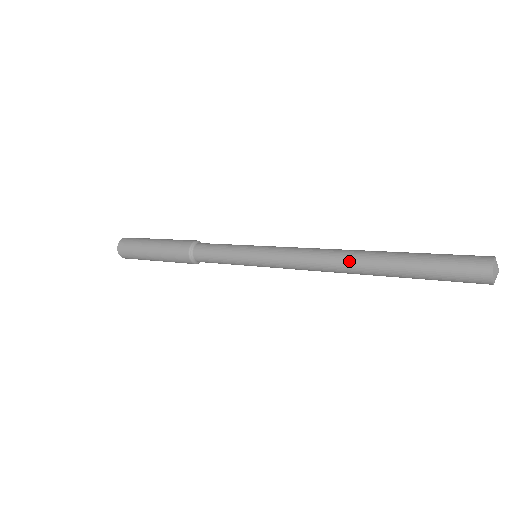
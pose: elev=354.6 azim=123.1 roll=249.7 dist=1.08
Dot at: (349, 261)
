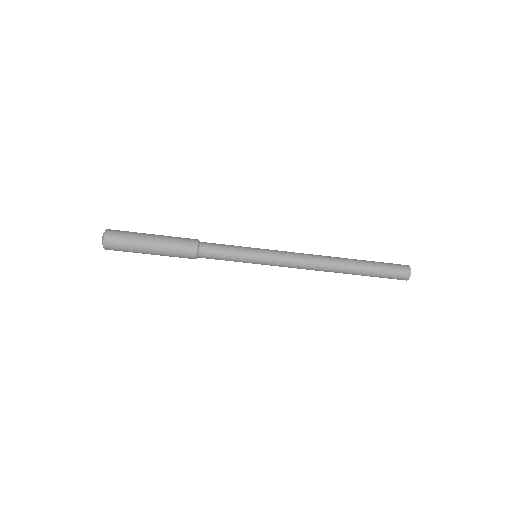
Dot at: occluded
